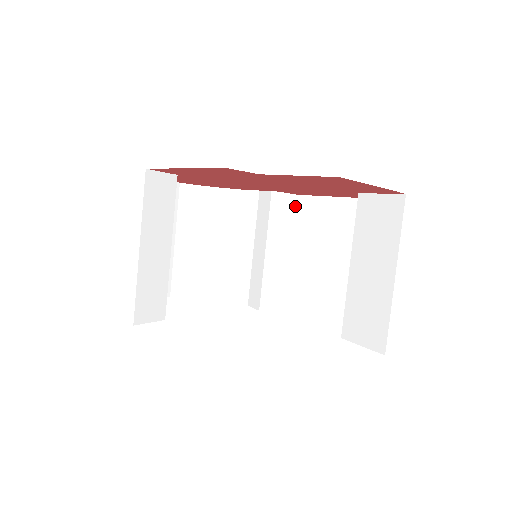
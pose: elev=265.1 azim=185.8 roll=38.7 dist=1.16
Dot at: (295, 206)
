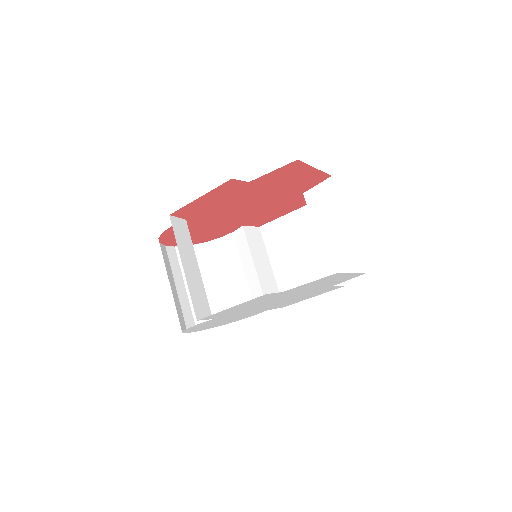
Dot at: (261, 235)
